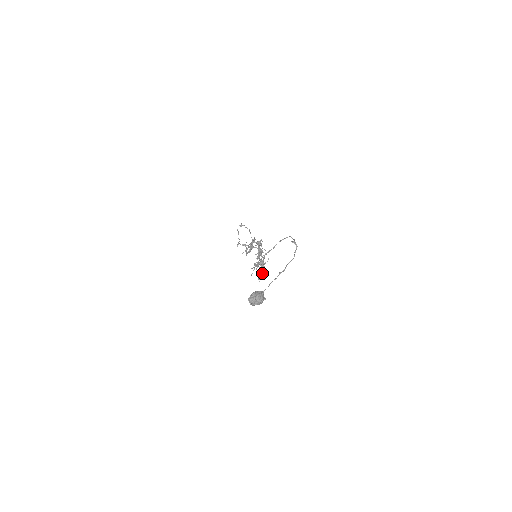
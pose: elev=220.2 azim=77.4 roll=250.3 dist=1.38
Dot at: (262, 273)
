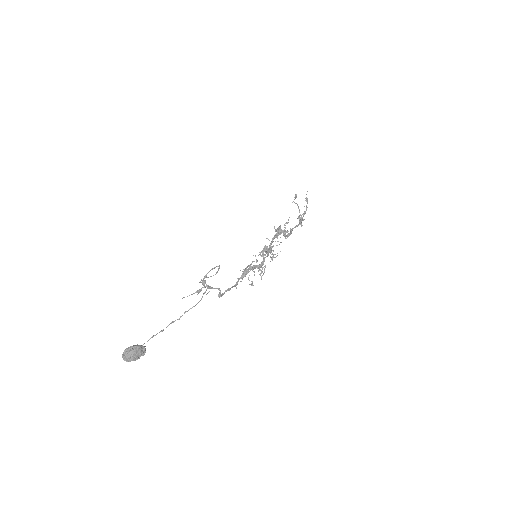
Dot at: (218, 294)
